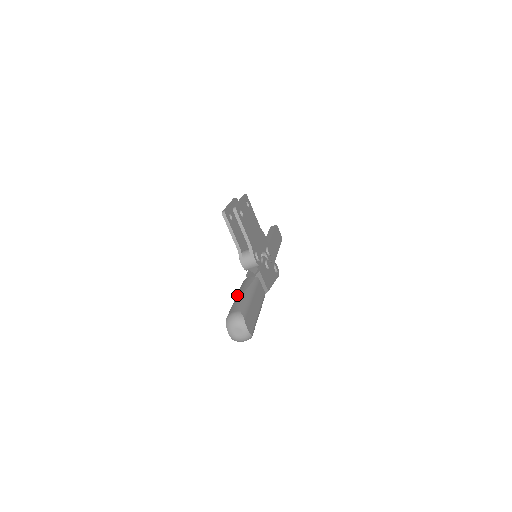
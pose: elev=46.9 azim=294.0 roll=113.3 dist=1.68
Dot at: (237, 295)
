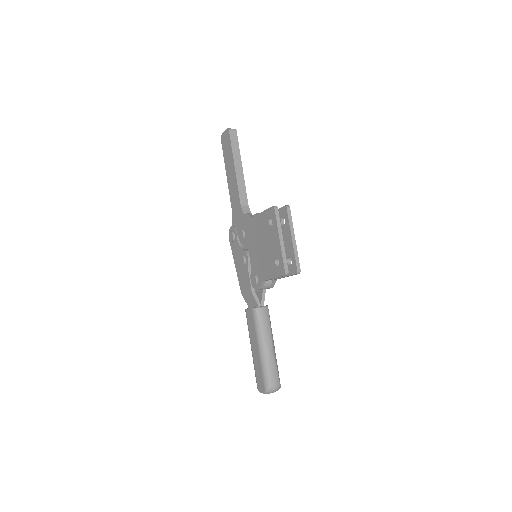
Dot at: (267, 350)
